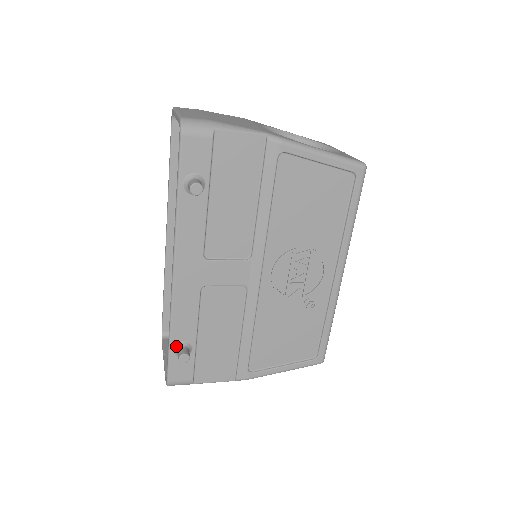
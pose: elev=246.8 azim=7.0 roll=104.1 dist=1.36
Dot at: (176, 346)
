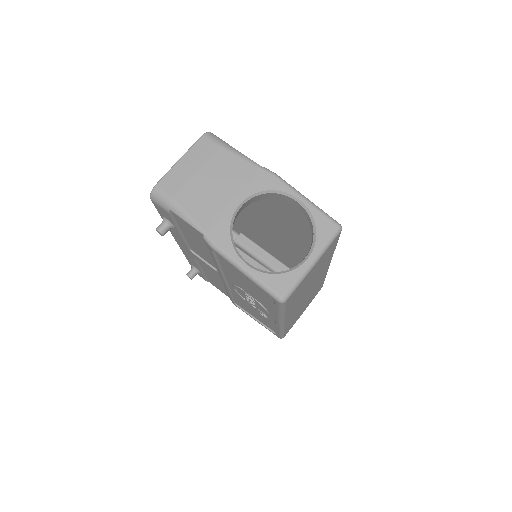
Dot at: (191, 266)
